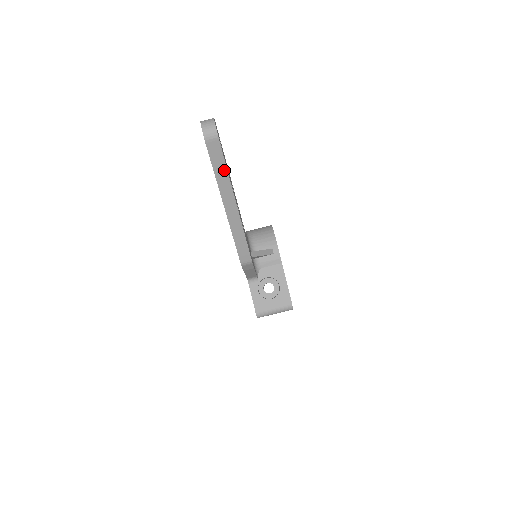
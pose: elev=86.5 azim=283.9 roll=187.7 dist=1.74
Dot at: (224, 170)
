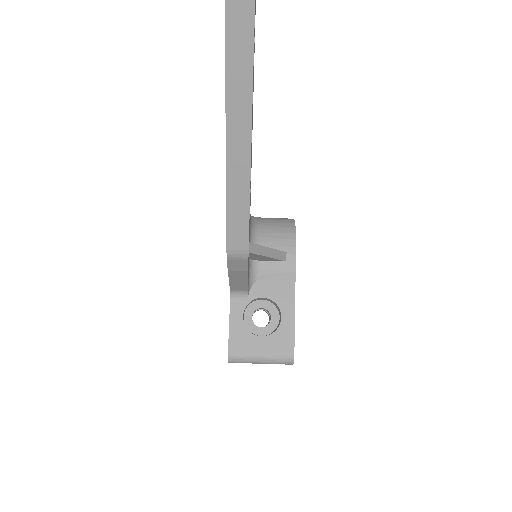
Dot at: (247, 30)
